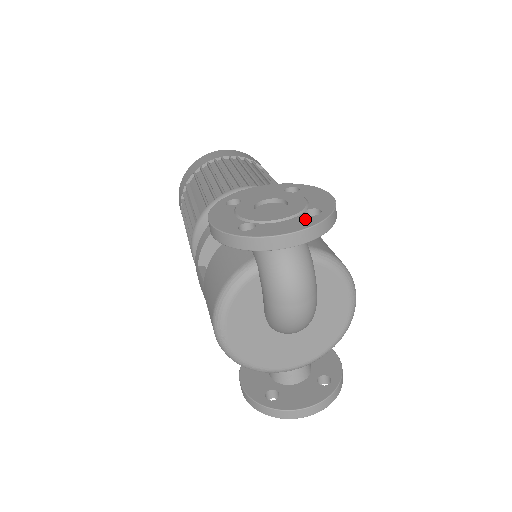
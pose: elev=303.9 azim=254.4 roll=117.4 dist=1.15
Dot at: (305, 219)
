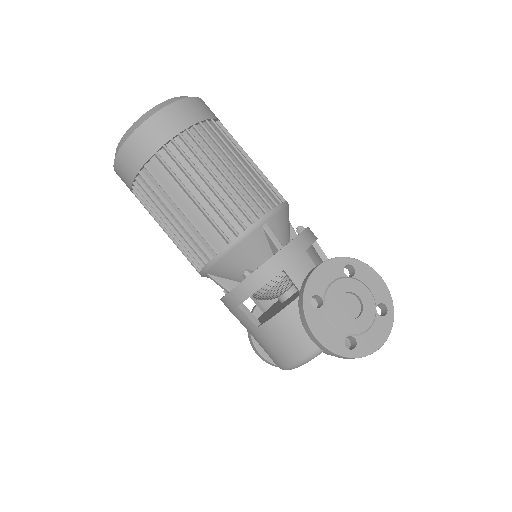
Dot at: (382, 323)
